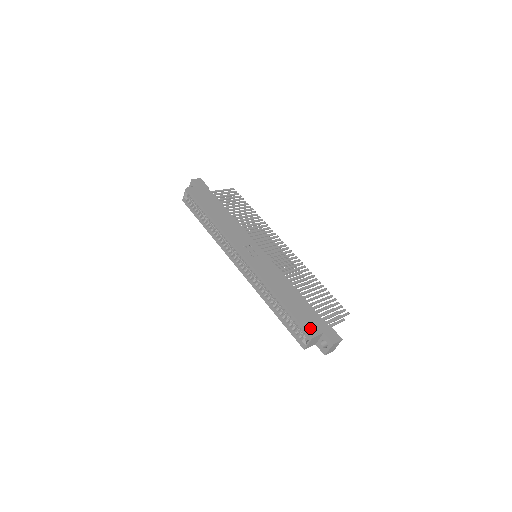
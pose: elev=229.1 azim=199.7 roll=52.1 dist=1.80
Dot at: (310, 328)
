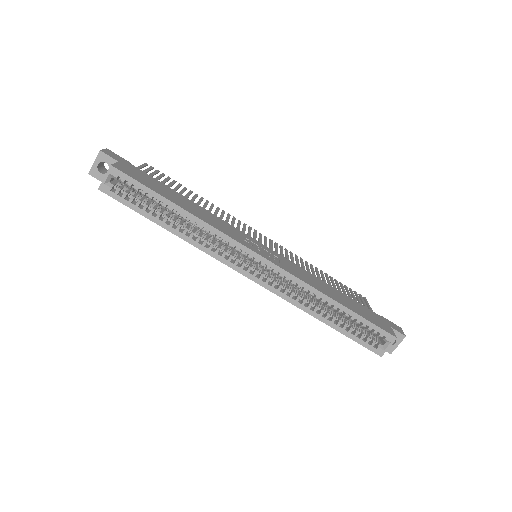
Dot at: (384, 327)
